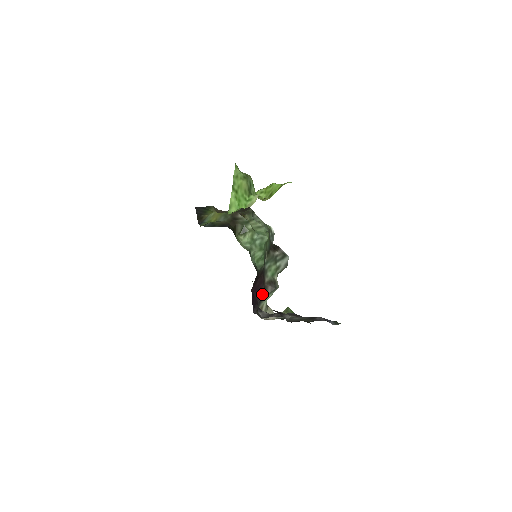
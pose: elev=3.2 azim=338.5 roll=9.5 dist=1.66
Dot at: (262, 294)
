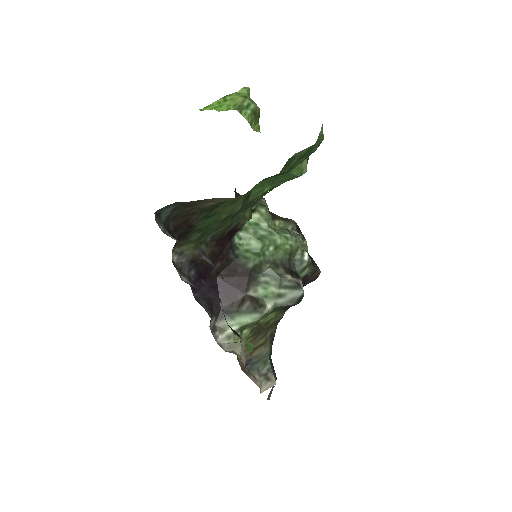
Dot at: (233, 304)
